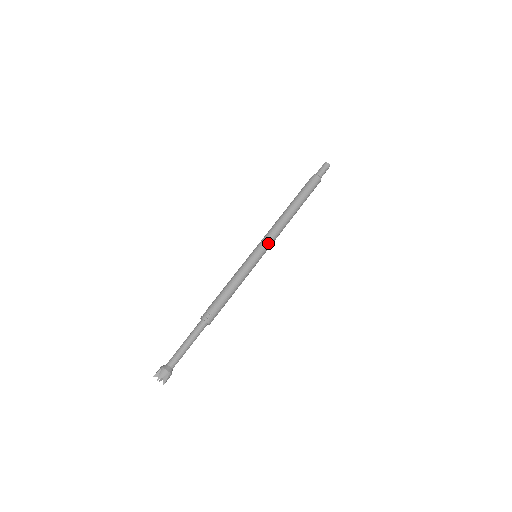
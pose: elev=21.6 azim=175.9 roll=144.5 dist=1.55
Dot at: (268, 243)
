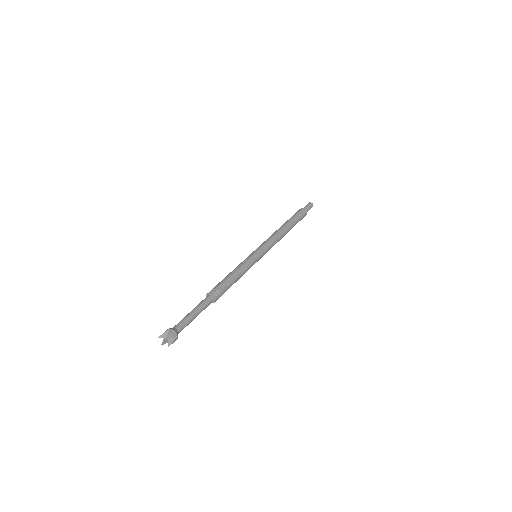
Dot at: (268, 248)
